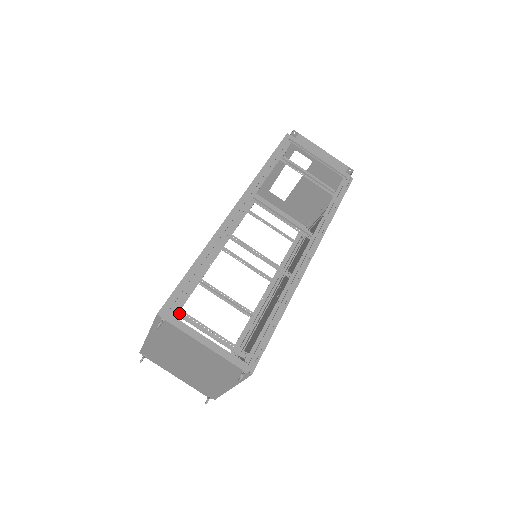
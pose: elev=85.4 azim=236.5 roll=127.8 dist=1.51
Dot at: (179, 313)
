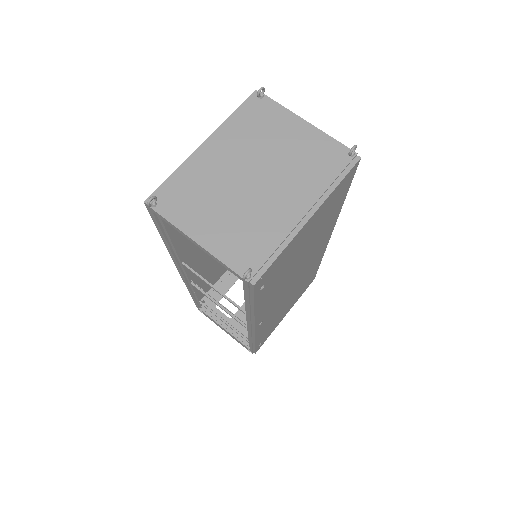
Dot at: occluded
